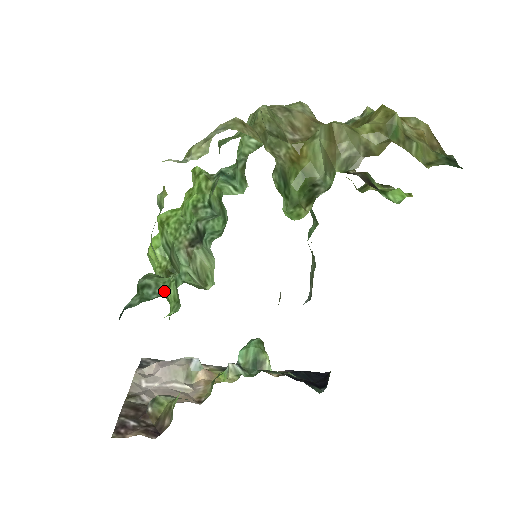
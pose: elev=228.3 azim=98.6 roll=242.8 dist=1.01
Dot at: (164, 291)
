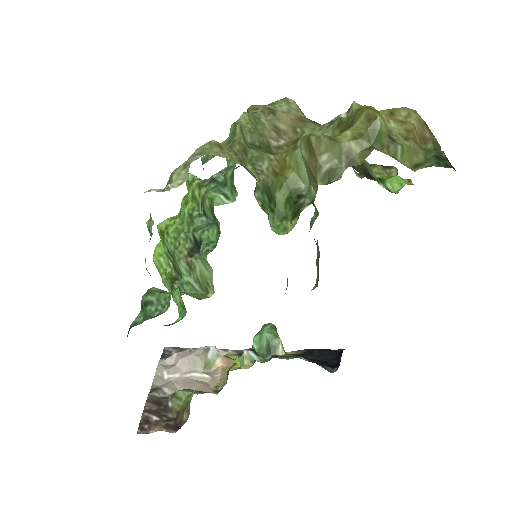
Dot at: (165, 308)
